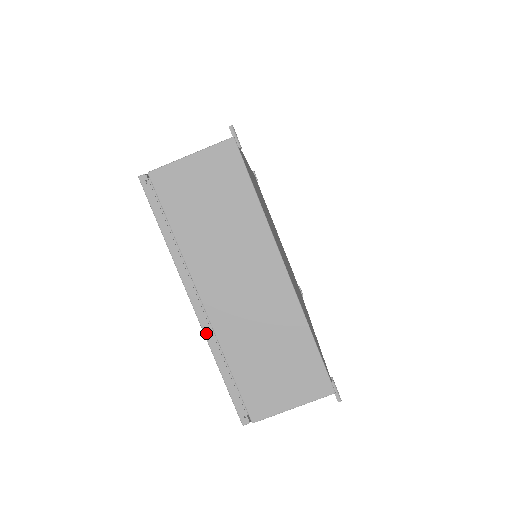
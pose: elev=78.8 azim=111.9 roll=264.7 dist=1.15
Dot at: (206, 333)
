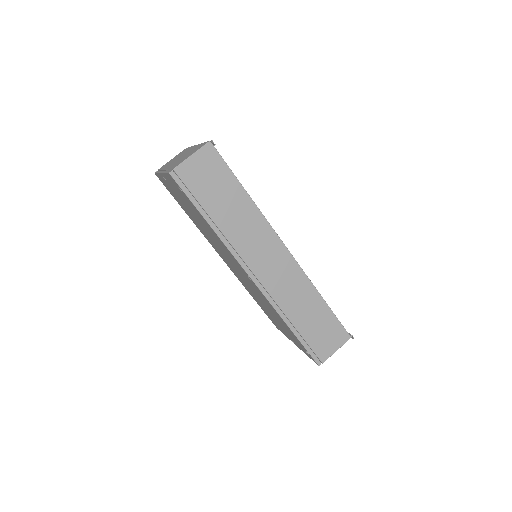
Dot at: (163, 172)
